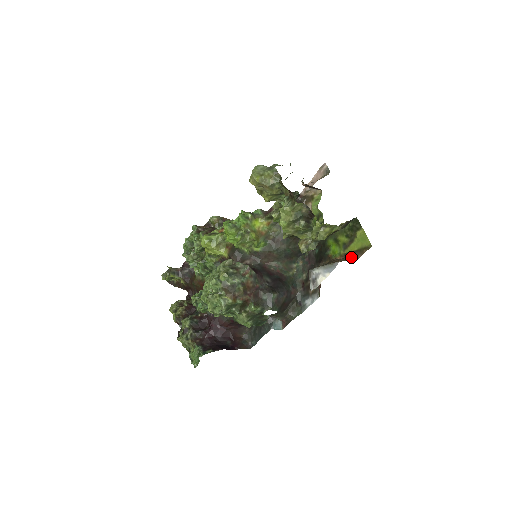
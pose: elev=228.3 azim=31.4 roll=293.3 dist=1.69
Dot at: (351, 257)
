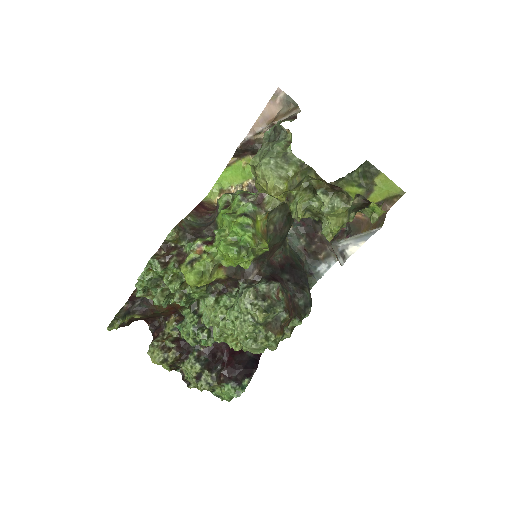
Dot at: occluded
